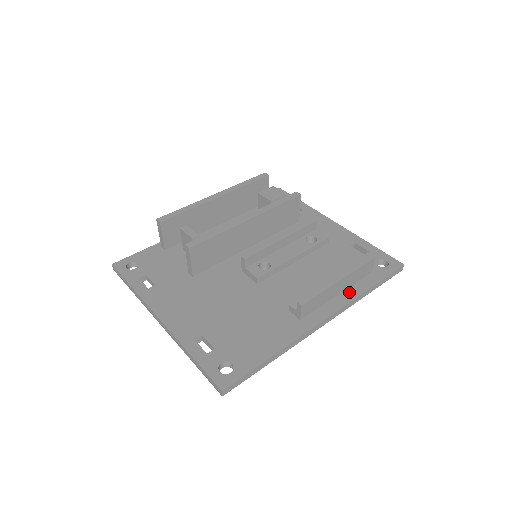
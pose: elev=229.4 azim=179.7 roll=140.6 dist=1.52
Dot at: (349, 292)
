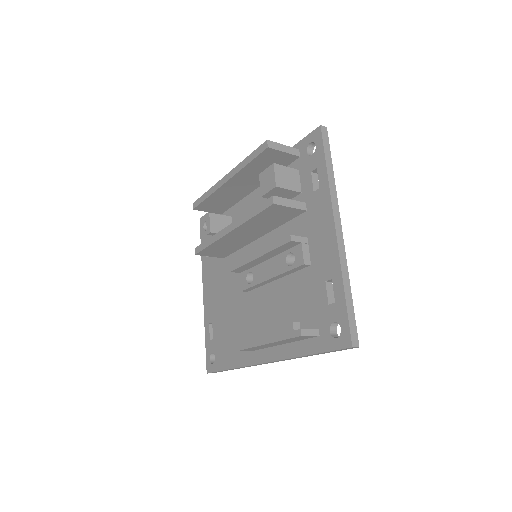
Dot at: (290, 348)
